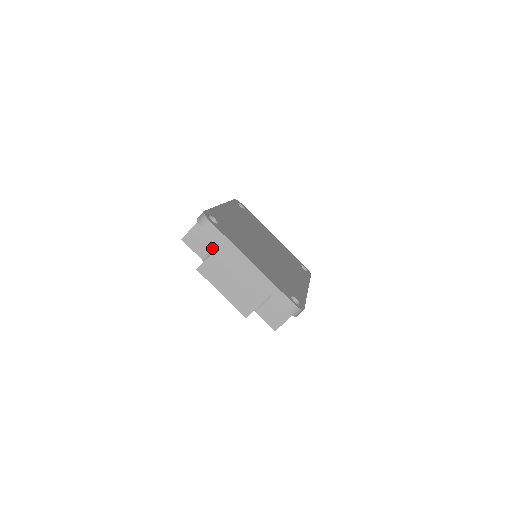
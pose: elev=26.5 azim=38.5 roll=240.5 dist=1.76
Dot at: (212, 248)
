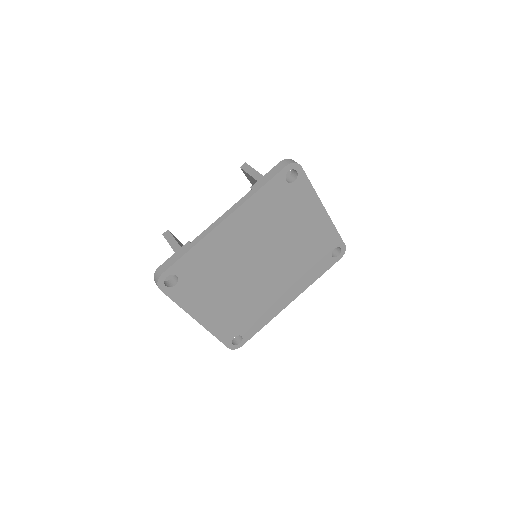
Dot at: occluded
